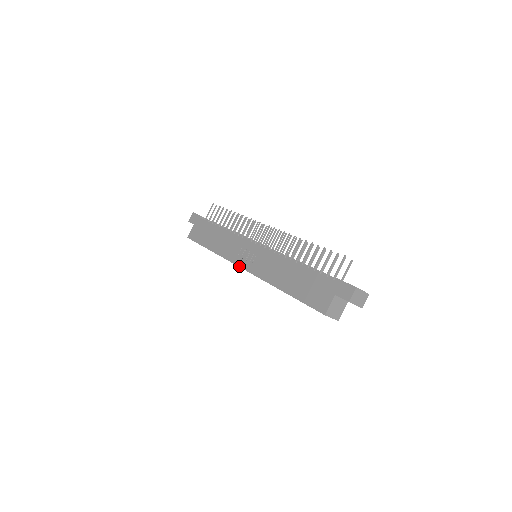
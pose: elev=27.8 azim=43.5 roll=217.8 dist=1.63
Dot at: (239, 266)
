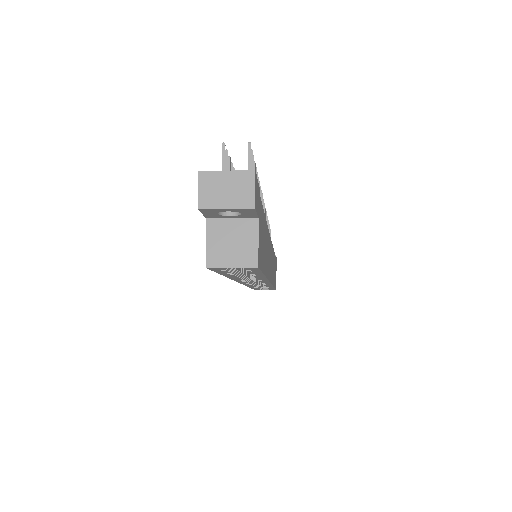
Dot at: occluded
